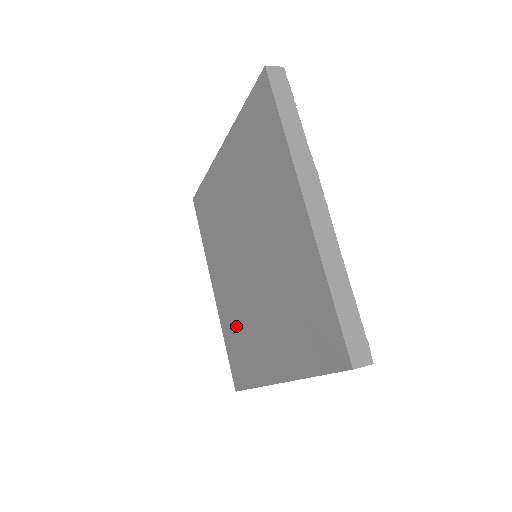
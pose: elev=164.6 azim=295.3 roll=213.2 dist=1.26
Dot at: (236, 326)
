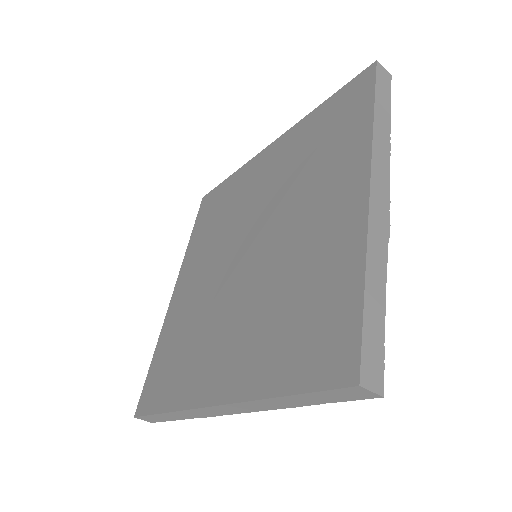
Dot at: (278, 318)
